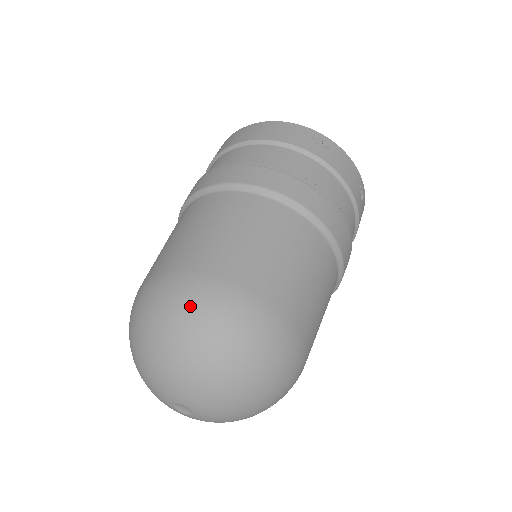
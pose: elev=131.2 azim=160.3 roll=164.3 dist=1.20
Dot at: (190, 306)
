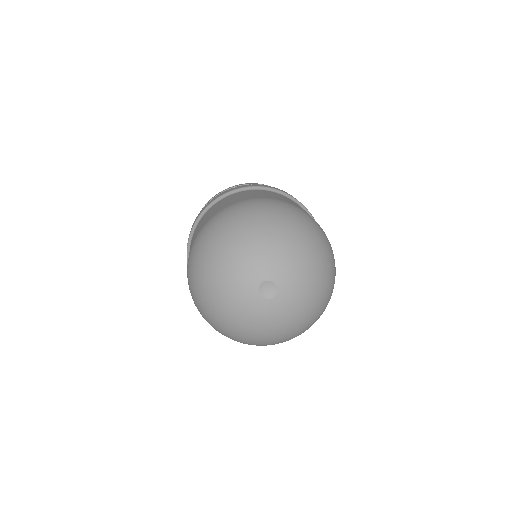
Dot at: (314, 225)
